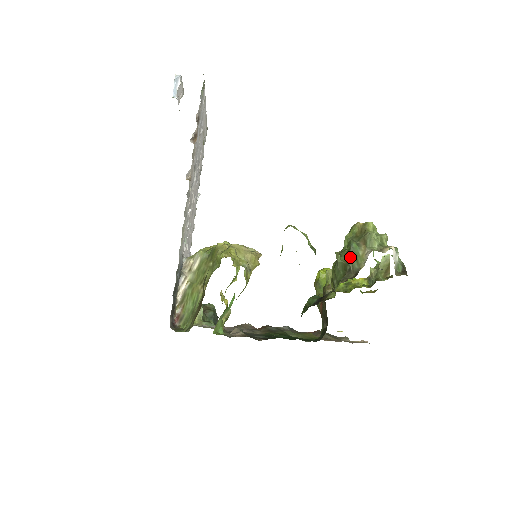
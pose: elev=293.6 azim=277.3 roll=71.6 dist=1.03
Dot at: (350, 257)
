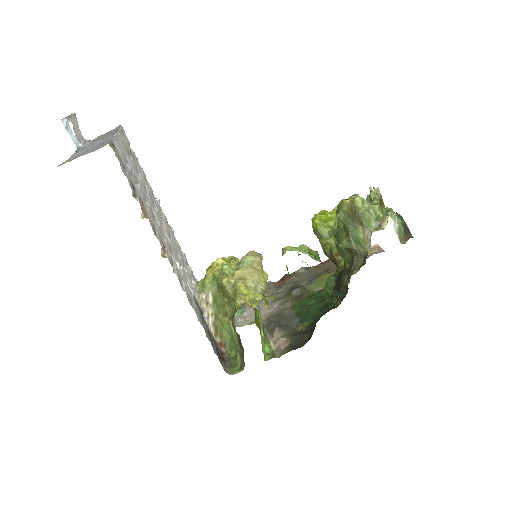
Dot at: (351, 241)
